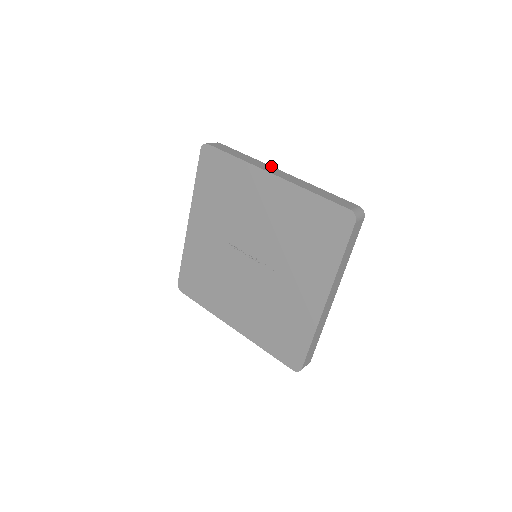
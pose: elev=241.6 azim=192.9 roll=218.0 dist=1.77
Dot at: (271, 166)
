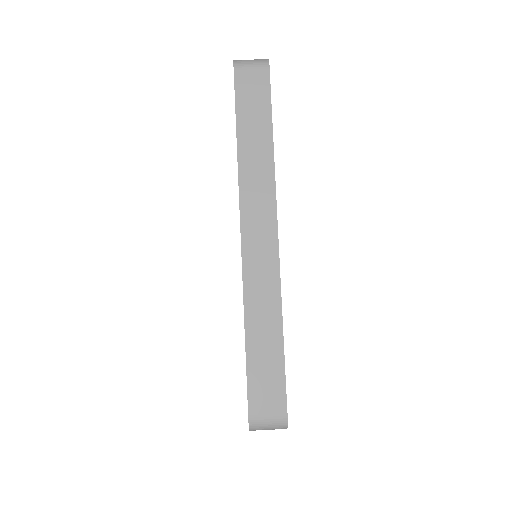
Dot at: (275, 204)
